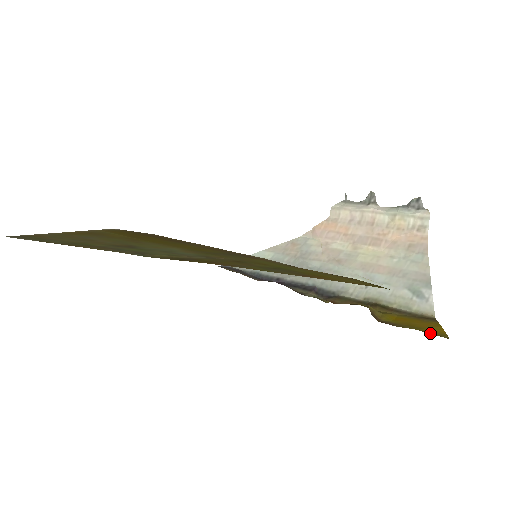
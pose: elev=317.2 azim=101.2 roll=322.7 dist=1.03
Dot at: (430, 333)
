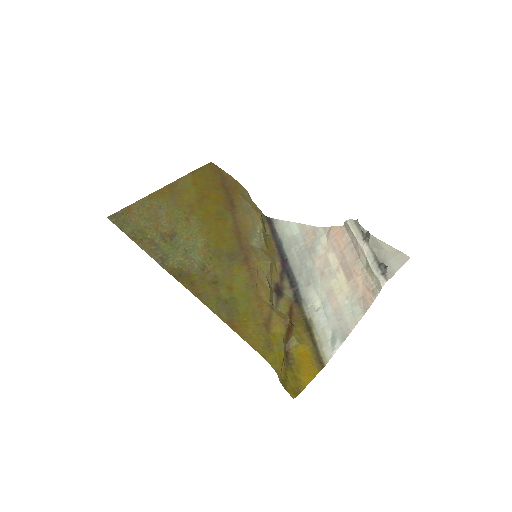
Dot at: (297, 381)
